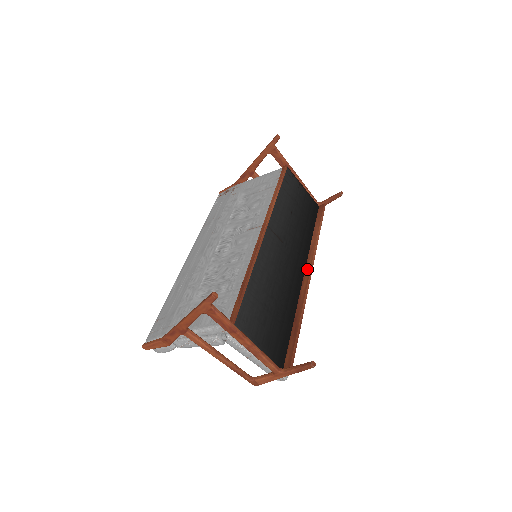
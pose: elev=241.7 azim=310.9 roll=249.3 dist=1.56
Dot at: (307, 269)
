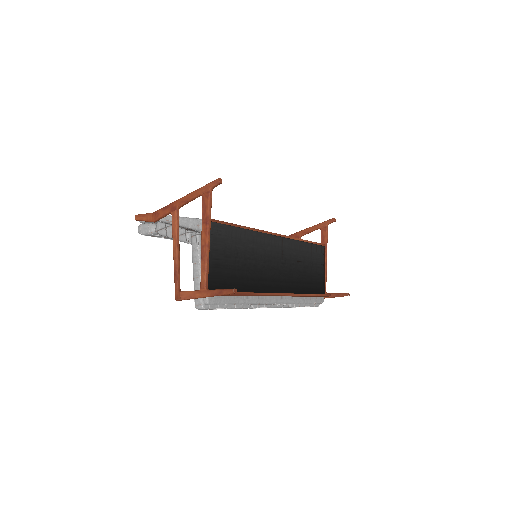
Dot at: occluded
